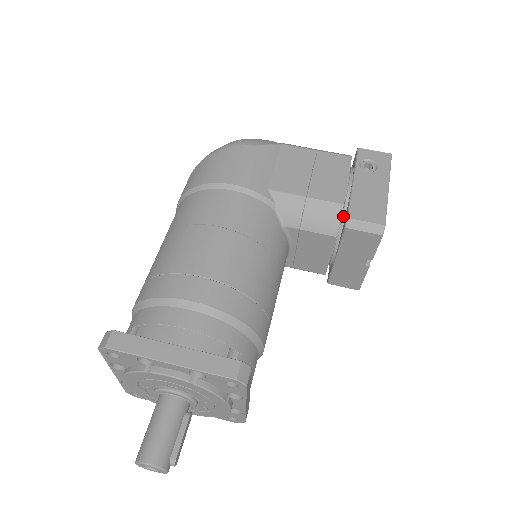
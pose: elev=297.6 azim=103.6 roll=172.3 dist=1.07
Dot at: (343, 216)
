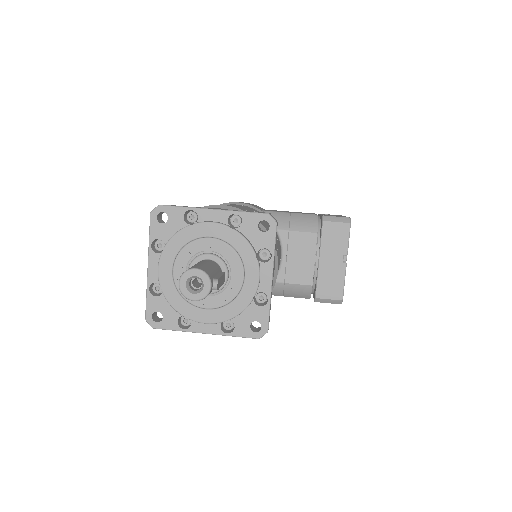
Dot at: (319, 226)
